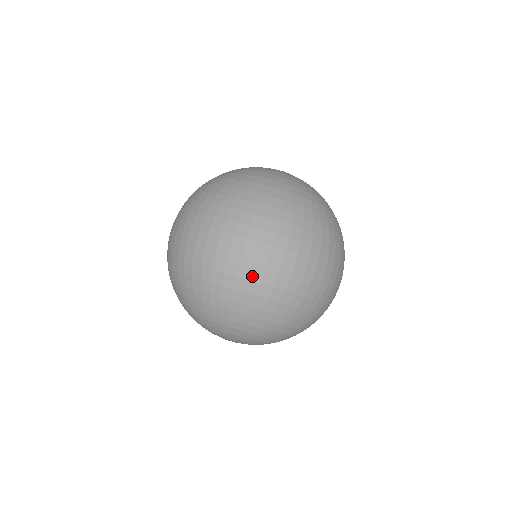
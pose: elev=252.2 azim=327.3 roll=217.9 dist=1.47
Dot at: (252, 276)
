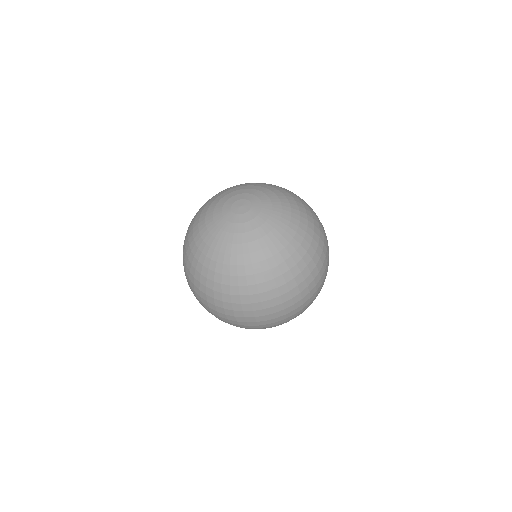
Dot at: (252, 327)
